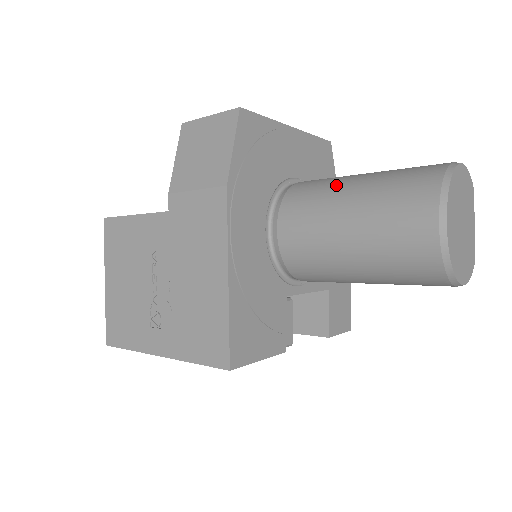
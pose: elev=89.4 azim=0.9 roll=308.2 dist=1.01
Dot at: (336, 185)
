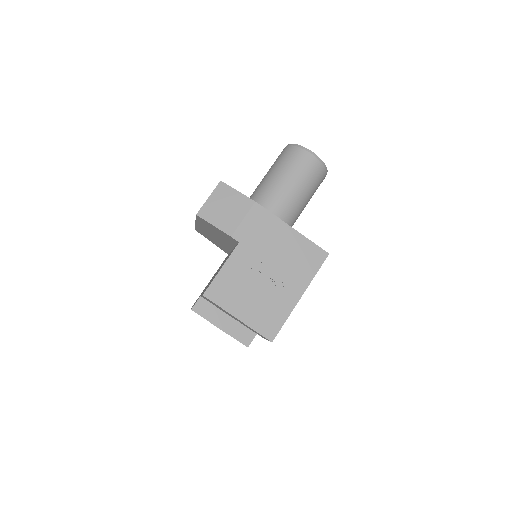
Dot at: (267, 183)
